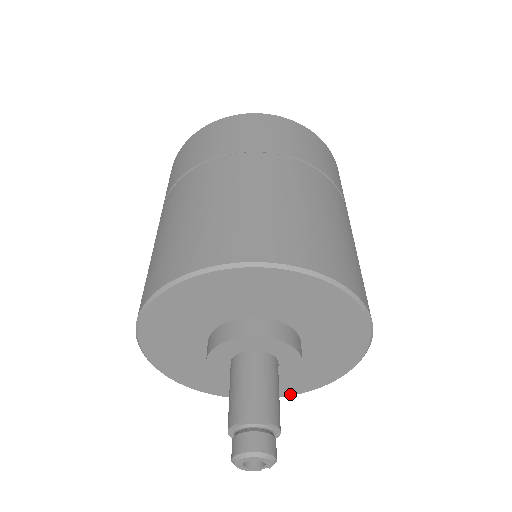
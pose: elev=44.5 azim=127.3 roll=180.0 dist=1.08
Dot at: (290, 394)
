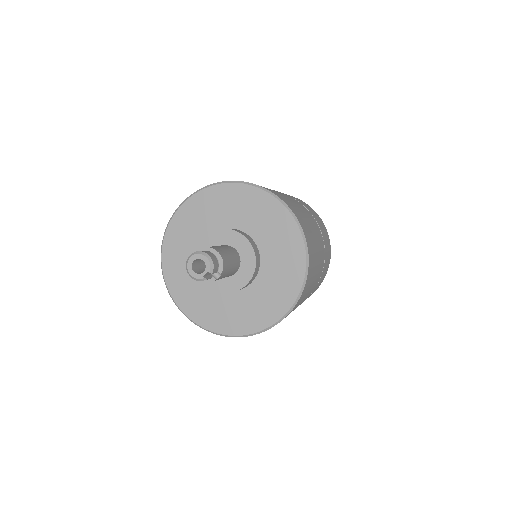
Dot at: (266, 326)
